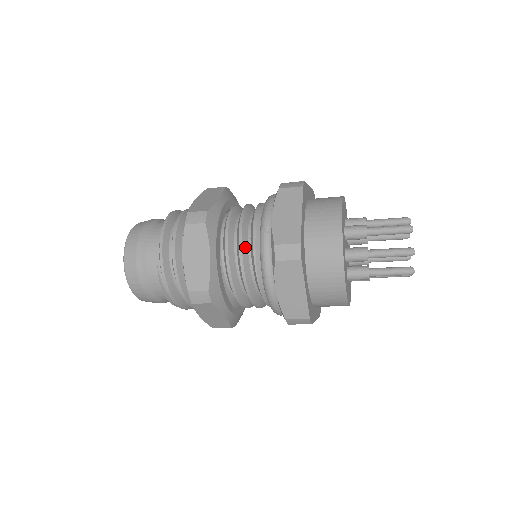
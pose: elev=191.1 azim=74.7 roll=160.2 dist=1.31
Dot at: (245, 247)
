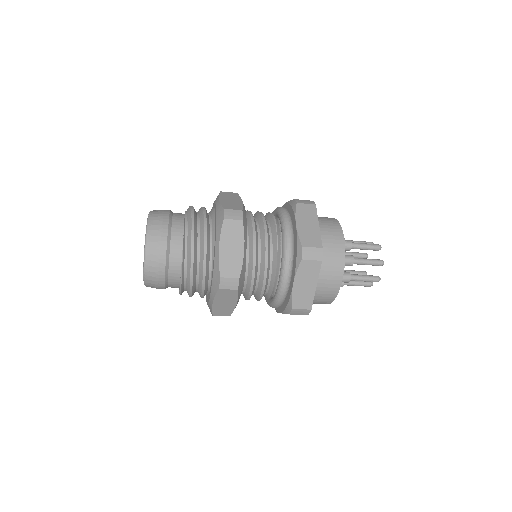
Dot at: occluded
